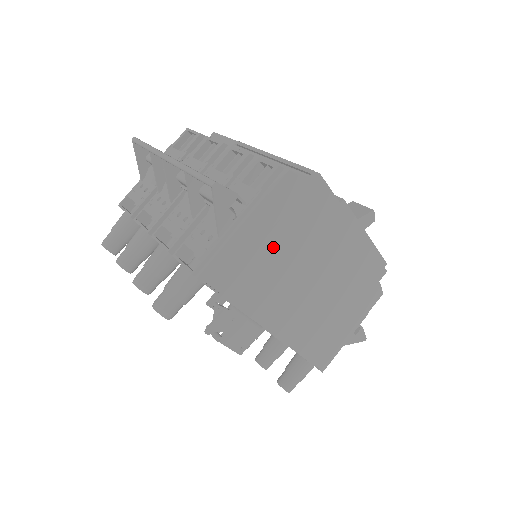
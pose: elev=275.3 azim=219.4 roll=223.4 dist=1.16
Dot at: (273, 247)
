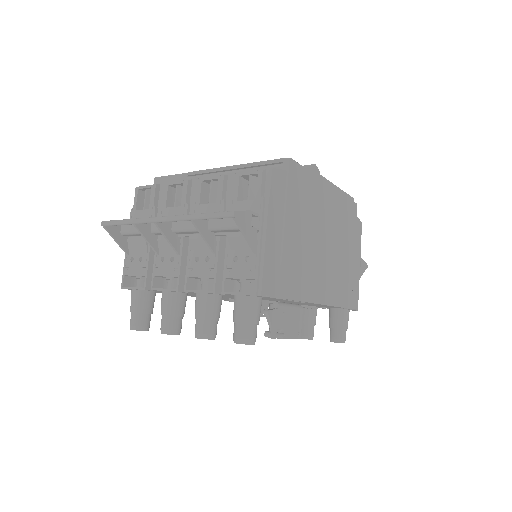
Dot at: (291, 236)
